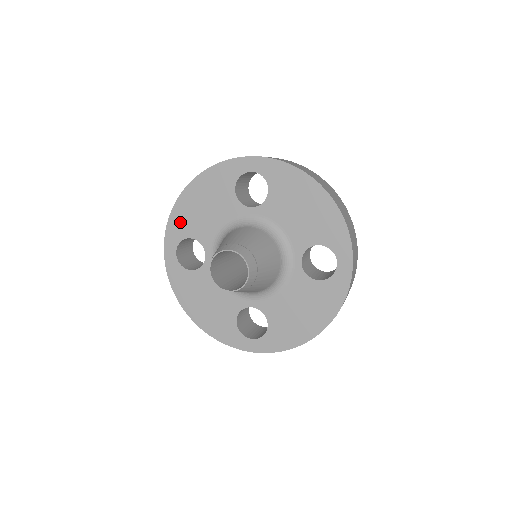
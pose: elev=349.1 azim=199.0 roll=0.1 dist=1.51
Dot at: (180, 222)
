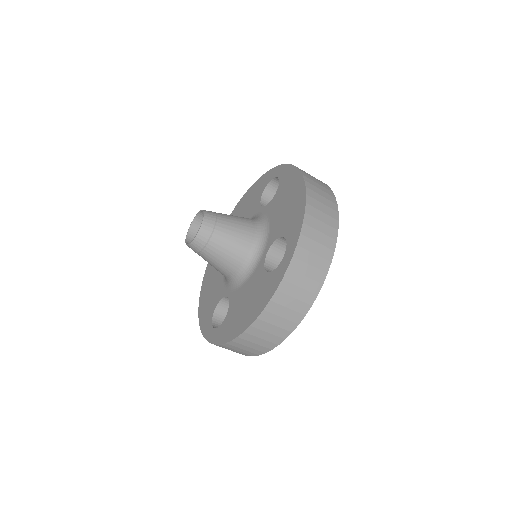
Dot at: occluded
